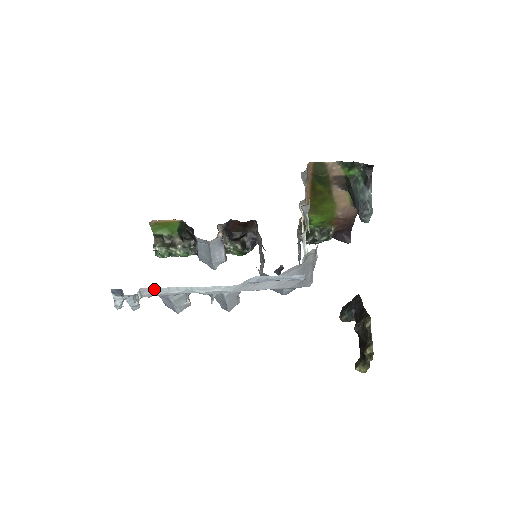
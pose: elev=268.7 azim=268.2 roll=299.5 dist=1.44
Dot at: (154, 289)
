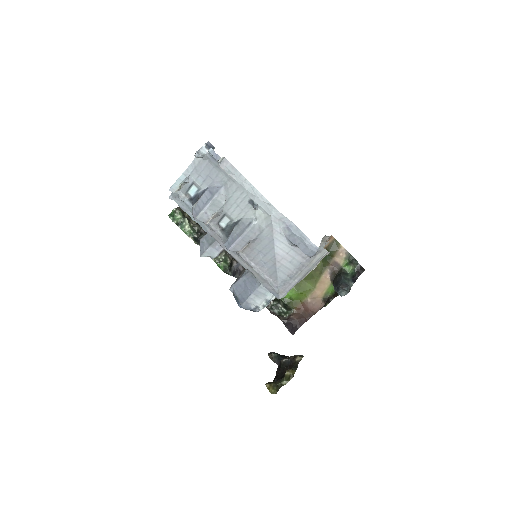
Dot at: (232, 166)
